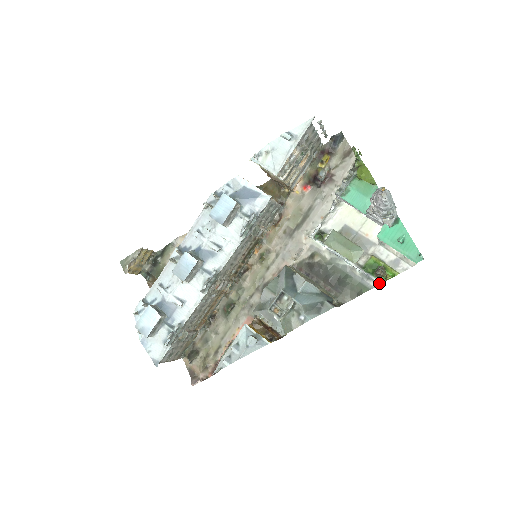
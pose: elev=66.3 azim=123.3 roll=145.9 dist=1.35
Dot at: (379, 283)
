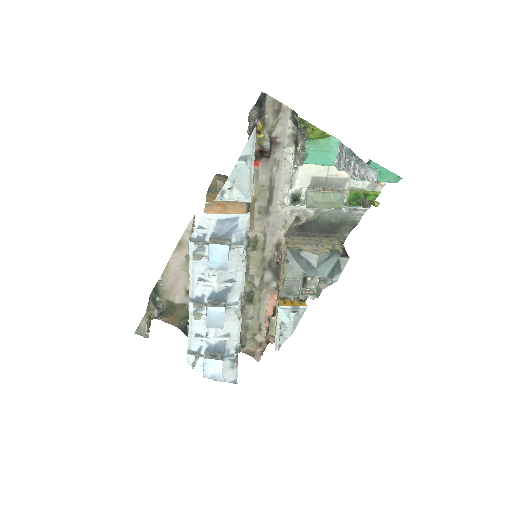
Dot at: (367, 209)
